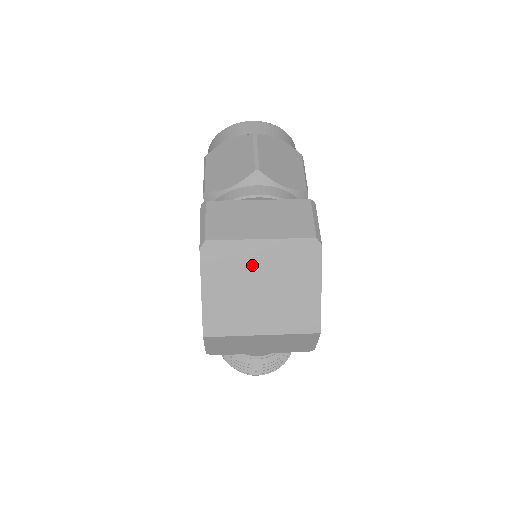
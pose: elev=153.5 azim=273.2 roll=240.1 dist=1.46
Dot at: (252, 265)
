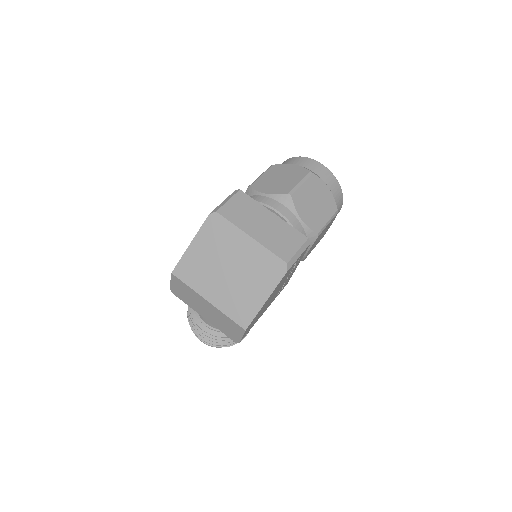
Dot at: (234, 250)
